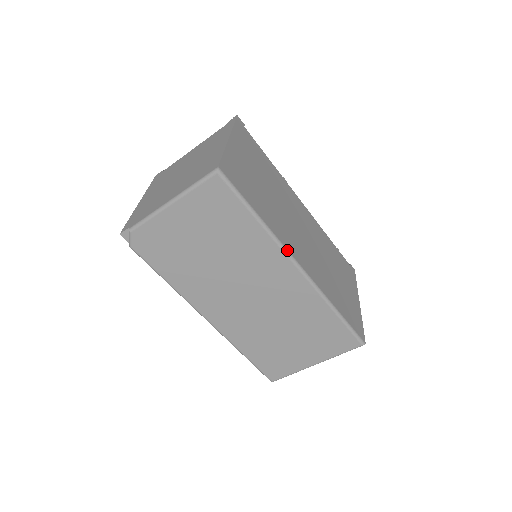
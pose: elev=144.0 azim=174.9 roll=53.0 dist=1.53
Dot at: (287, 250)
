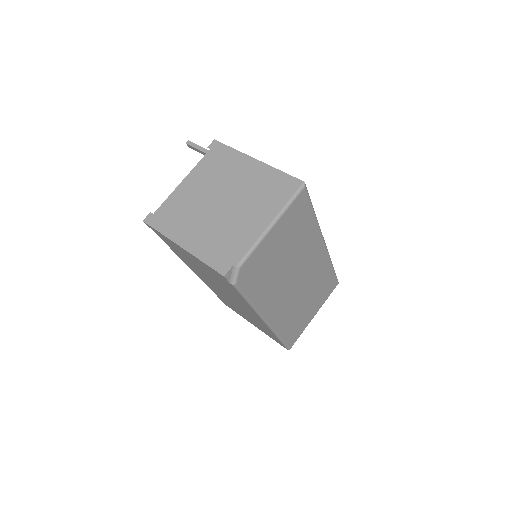
Dot at: (321, 232)
